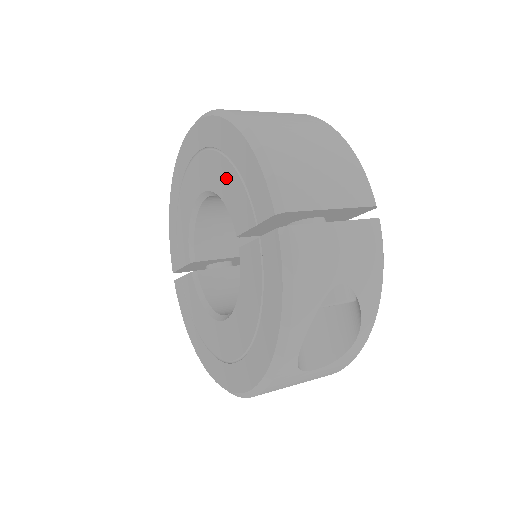
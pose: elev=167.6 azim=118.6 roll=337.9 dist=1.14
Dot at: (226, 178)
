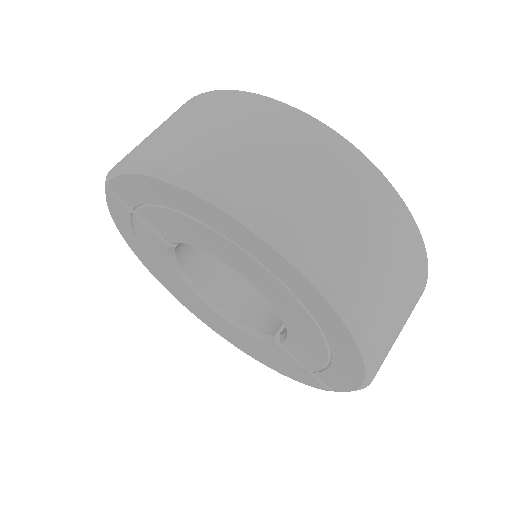
Dot at: (310, 342)
